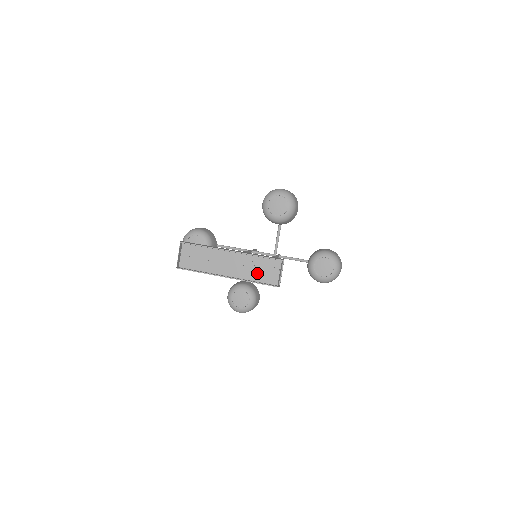
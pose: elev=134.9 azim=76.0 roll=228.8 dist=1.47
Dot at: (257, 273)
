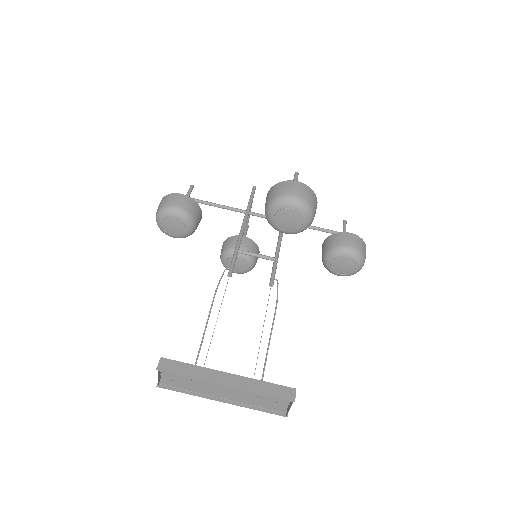
Dot at: (261, 403)
